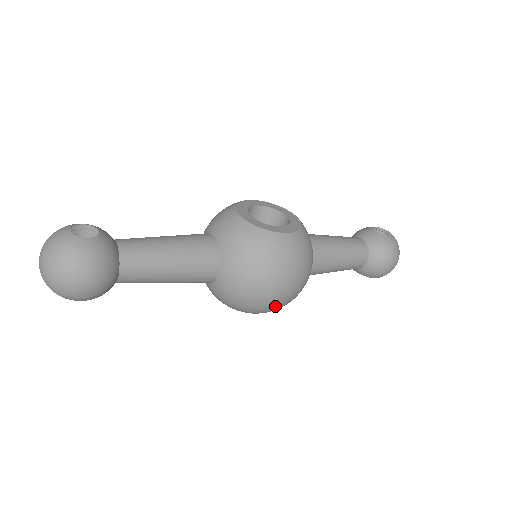
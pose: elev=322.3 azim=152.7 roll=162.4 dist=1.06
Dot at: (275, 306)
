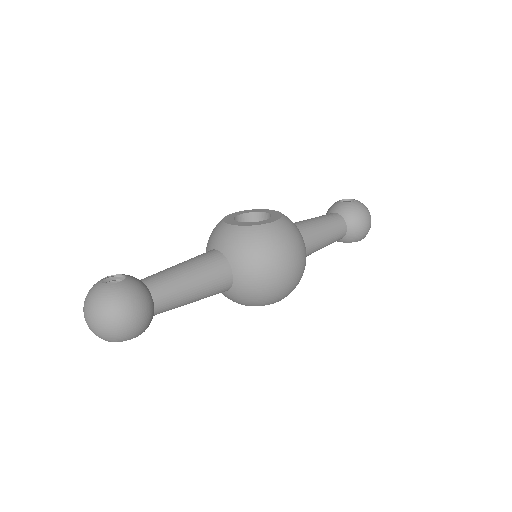
Dot at: (290, 286)
